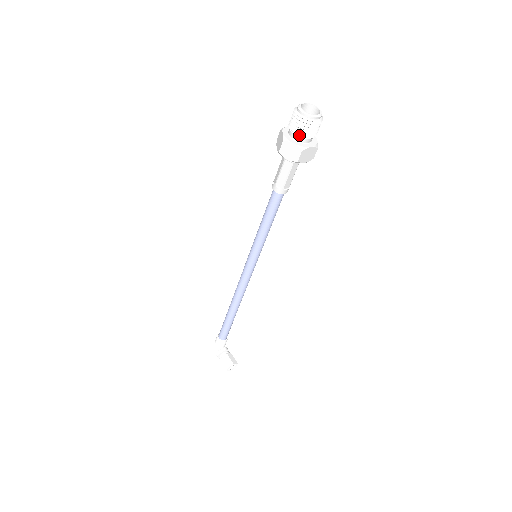
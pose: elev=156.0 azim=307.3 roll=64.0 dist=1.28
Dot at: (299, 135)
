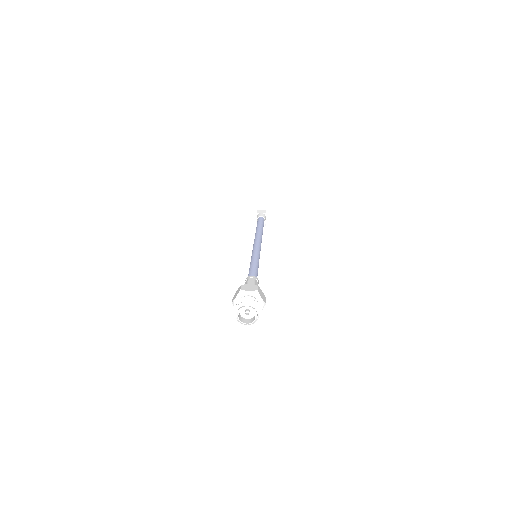
Dot at: occluded
